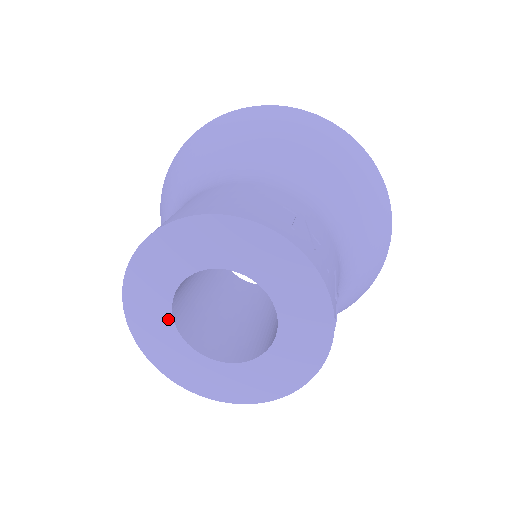
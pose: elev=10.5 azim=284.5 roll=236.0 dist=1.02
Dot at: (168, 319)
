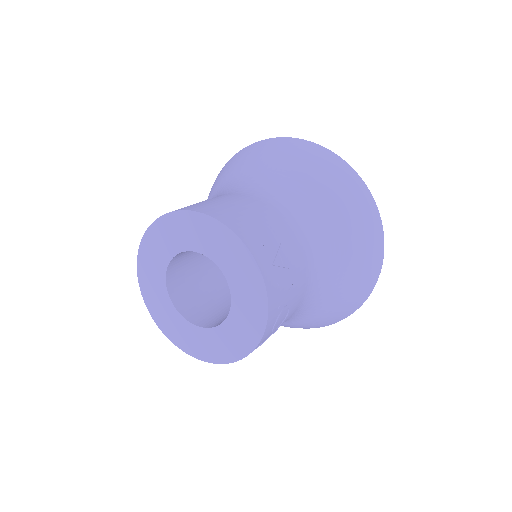
Dot at: (162, 277)
